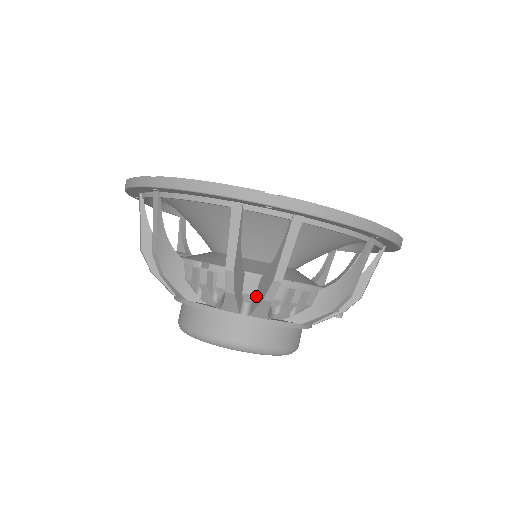
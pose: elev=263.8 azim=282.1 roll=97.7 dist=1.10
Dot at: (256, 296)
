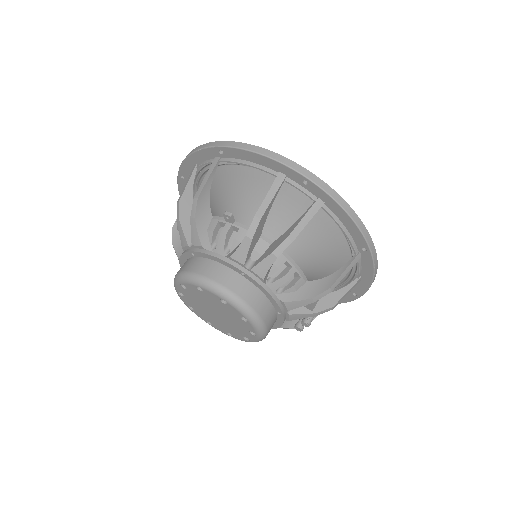
Dot at: (263, 255)
